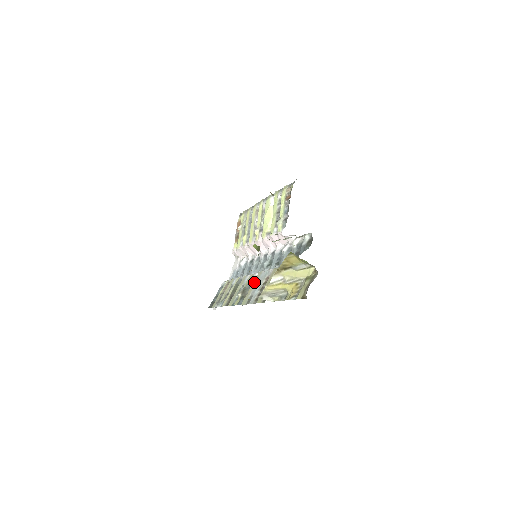
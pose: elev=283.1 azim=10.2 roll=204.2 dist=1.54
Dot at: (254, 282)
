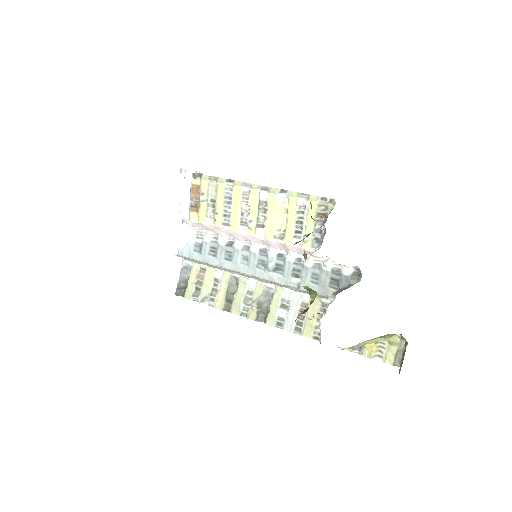
Dot at: (277, 300)
